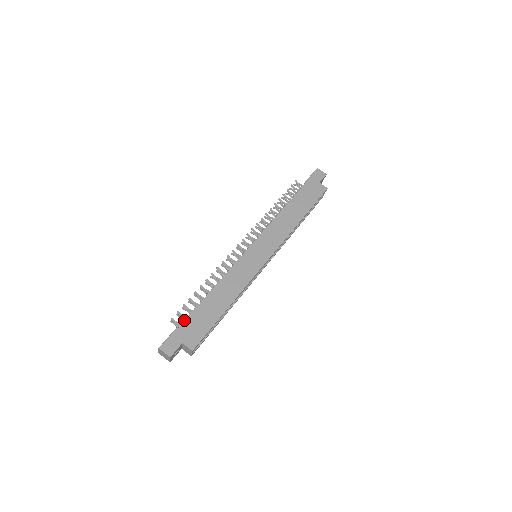
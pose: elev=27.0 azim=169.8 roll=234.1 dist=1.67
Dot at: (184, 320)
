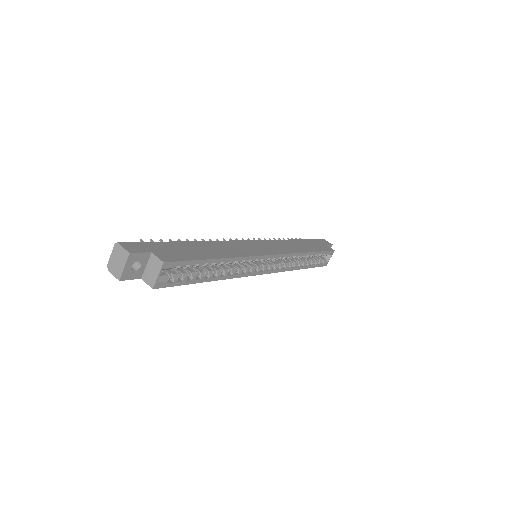
Dot at: (160, 242)
